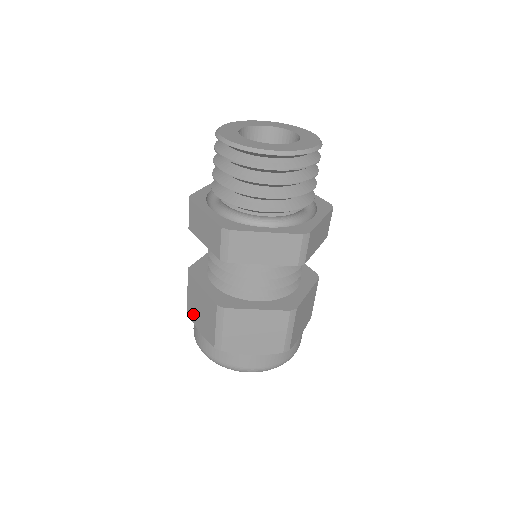
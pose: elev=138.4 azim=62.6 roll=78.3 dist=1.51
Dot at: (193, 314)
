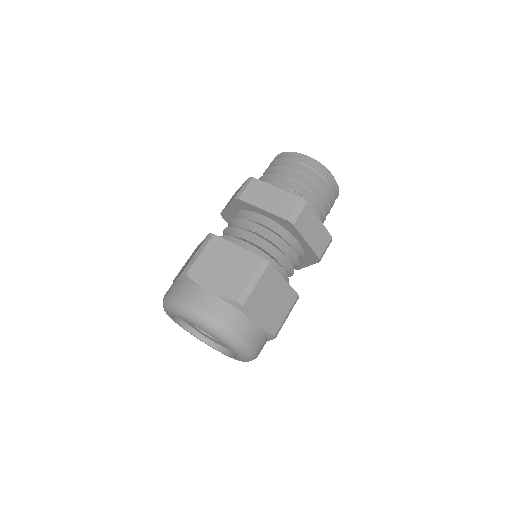
Dot at: occluded
